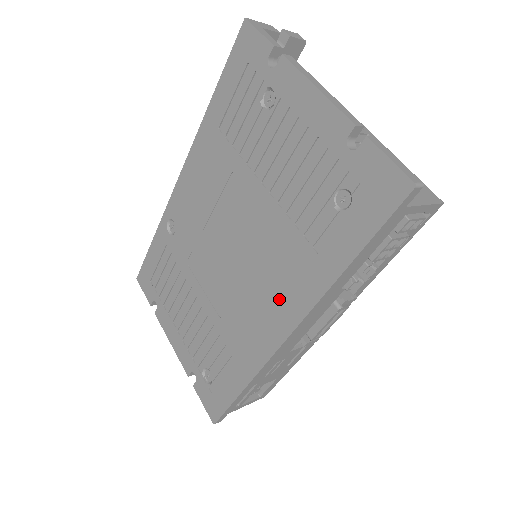
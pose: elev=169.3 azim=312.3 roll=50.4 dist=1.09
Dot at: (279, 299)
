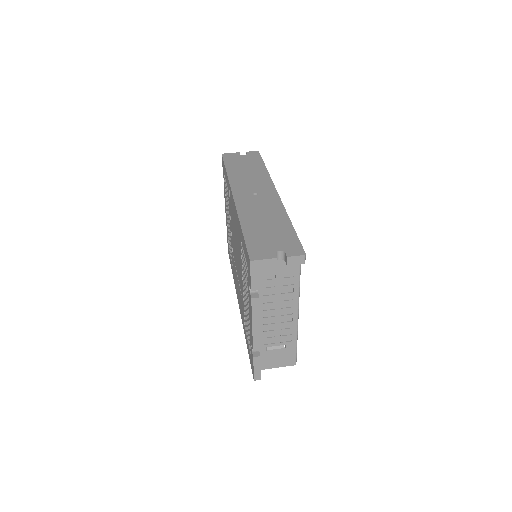
Dot at: (239, 299)
